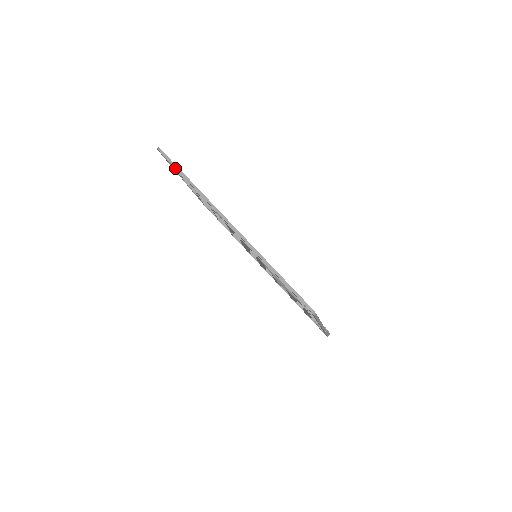
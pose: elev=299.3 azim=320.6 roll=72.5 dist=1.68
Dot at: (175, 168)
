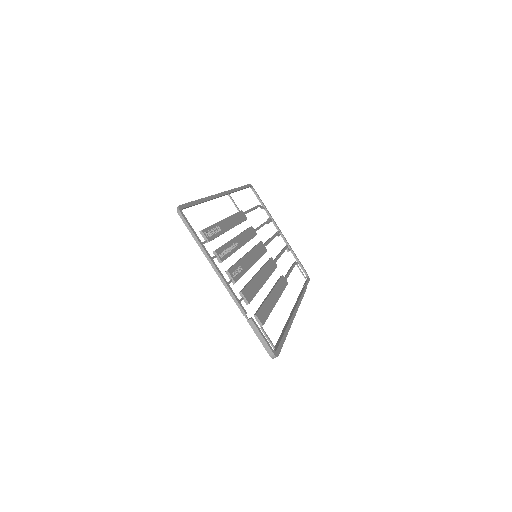
Dot at: occluded
